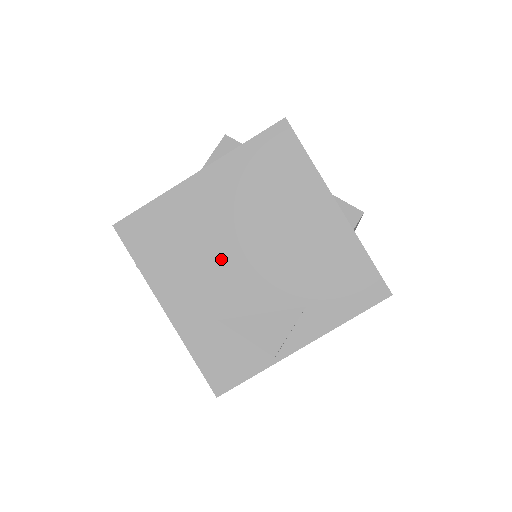
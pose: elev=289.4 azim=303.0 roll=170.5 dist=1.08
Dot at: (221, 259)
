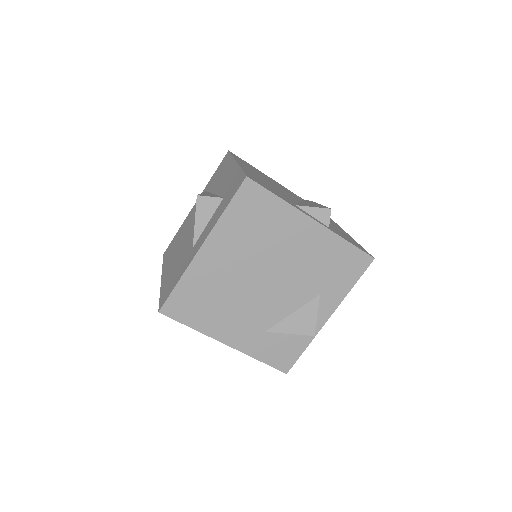
Dot at: (248, 295)
